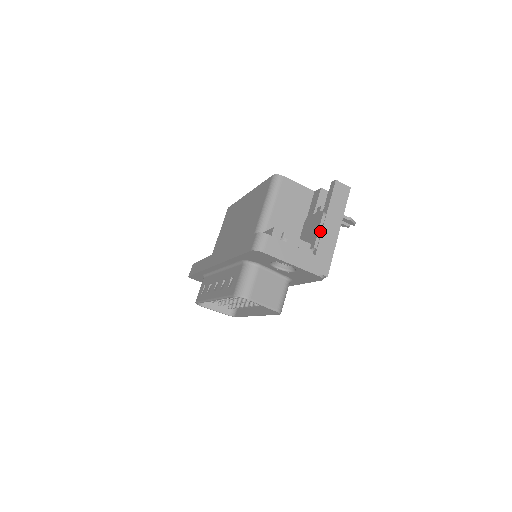
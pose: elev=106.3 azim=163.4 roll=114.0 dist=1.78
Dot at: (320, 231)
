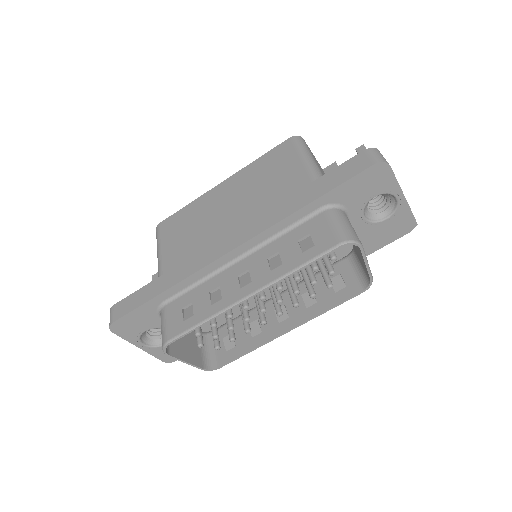
Dot at: occluded
